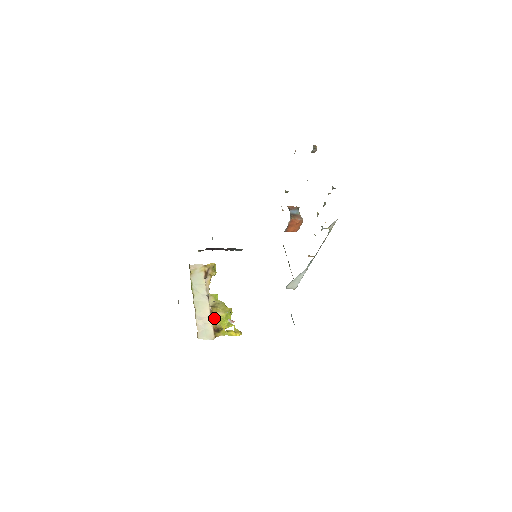
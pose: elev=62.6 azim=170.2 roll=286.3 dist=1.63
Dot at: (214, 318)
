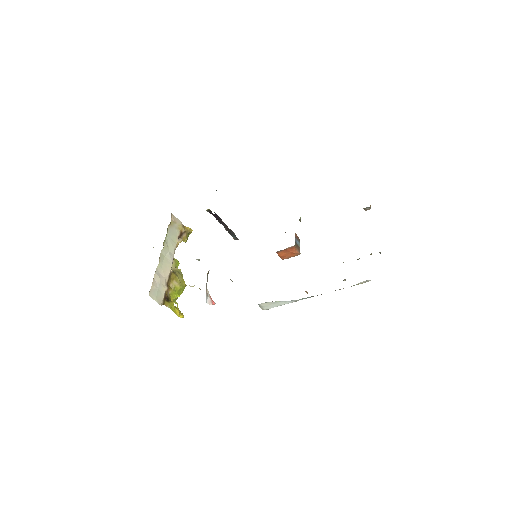
Dot at: (169, 284)
